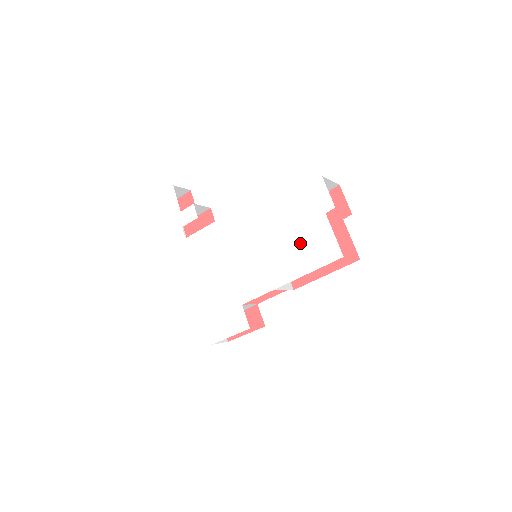
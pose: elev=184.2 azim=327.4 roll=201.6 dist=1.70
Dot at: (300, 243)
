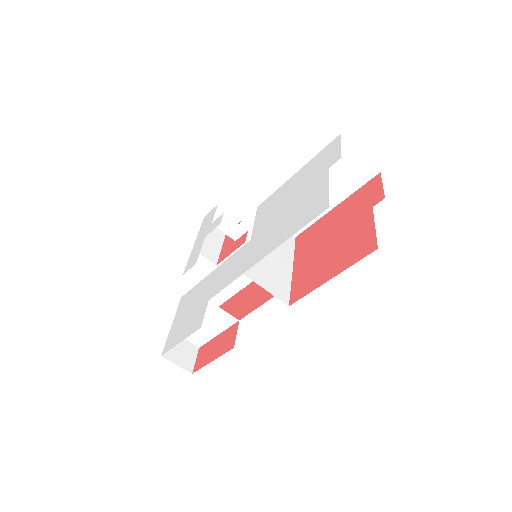
Dot at: (291, 210)
